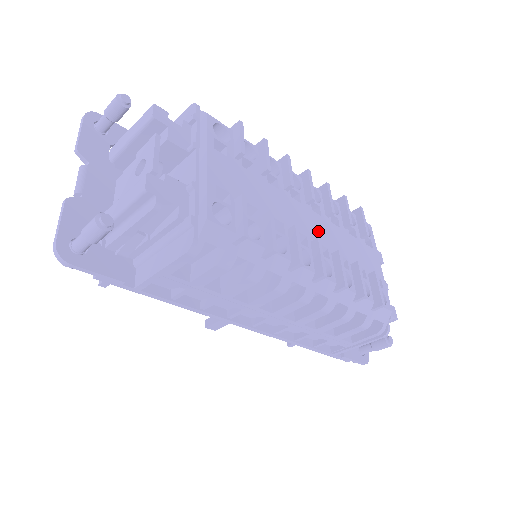
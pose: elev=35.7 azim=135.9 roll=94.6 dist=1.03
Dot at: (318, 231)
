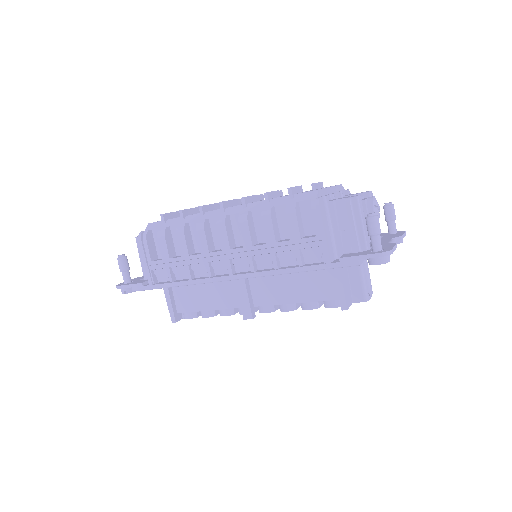
Dot at: occluded
